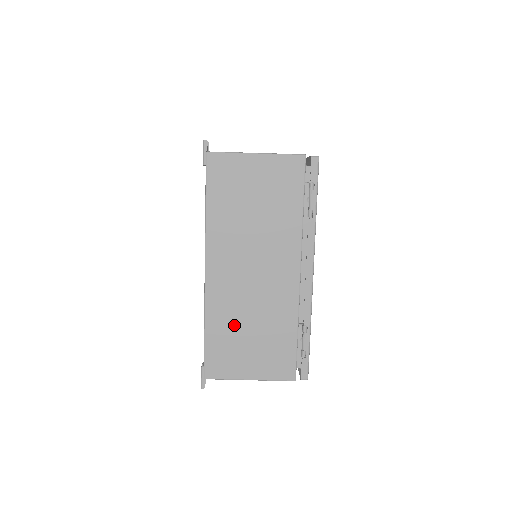
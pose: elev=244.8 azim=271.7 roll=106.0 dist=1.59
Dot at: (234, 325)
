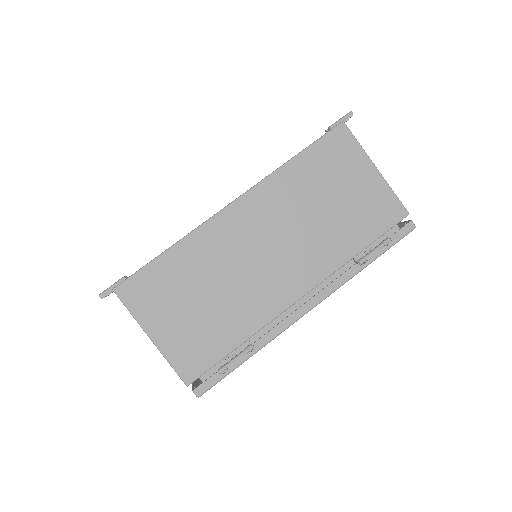
Dot at: (198, 275)
